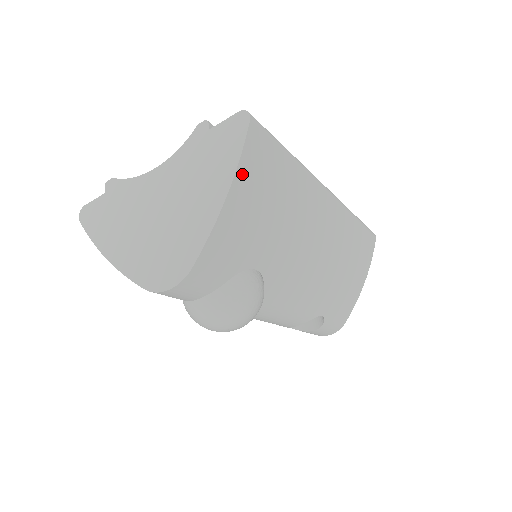
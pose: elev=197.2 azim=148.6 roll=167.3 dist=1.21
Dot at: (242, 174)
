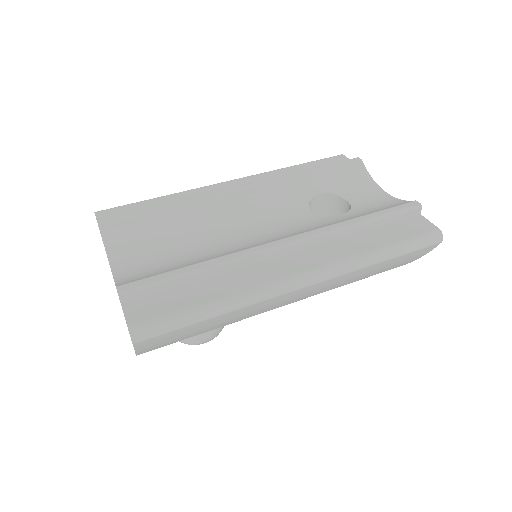
Dot at: (144, 350)
